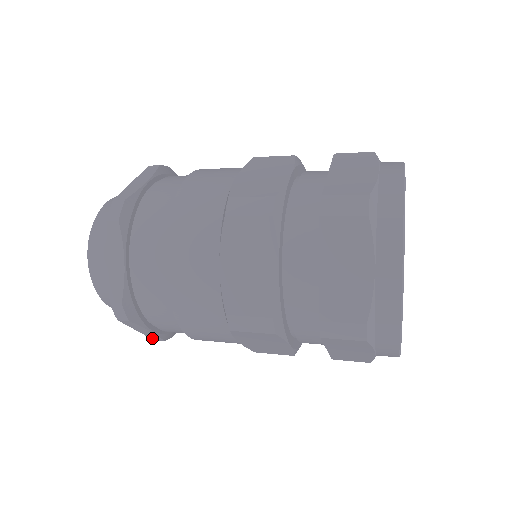
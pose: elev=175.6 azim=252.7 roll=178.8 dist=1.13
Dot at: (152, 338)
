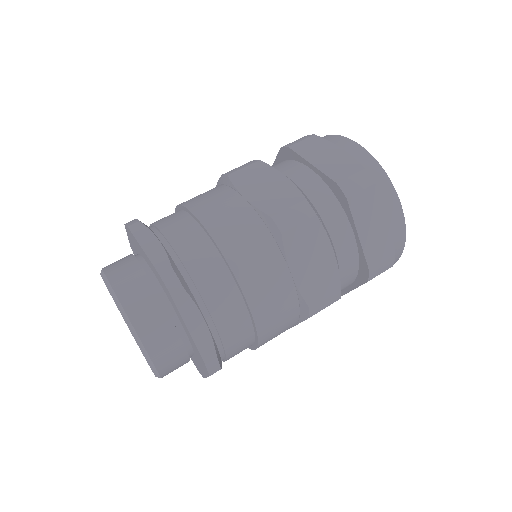
Dot at: occluded
